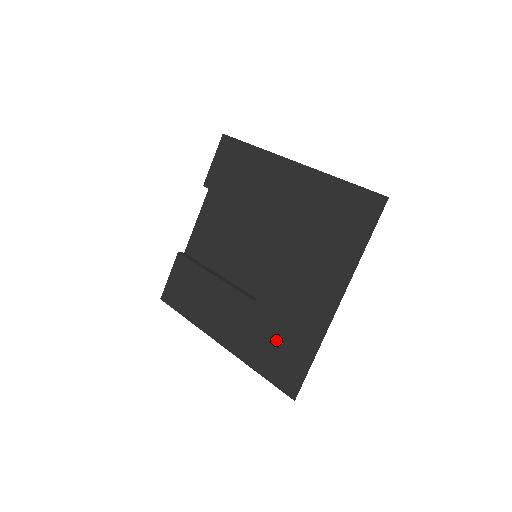
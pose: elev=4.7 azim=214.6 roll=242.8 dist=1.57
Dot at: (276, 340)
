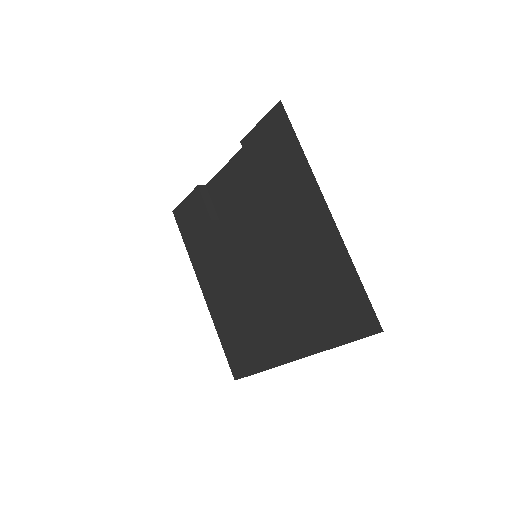
Dot at: (241, 333)
